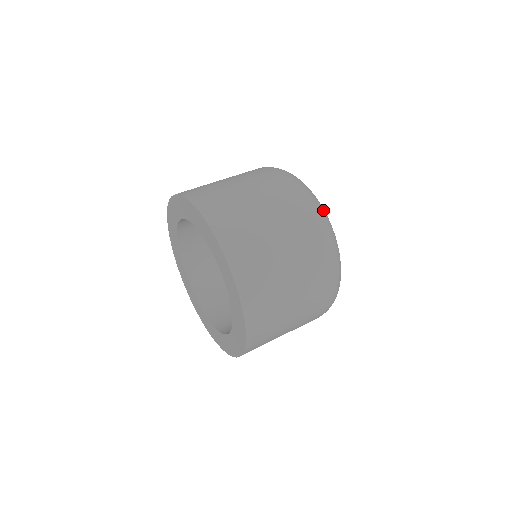
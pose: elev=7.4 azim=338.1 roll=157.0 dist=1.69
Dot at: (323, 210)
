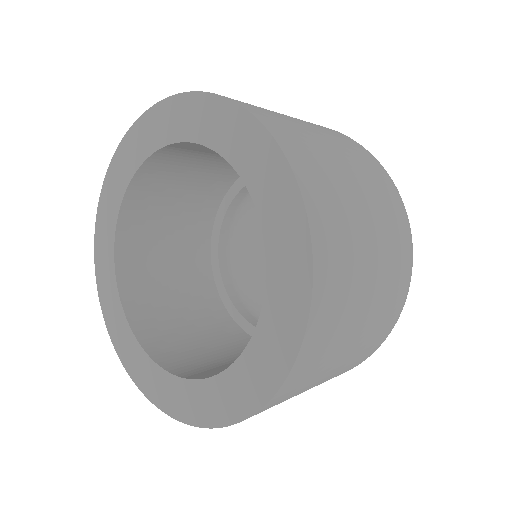
Dot at: occluded
